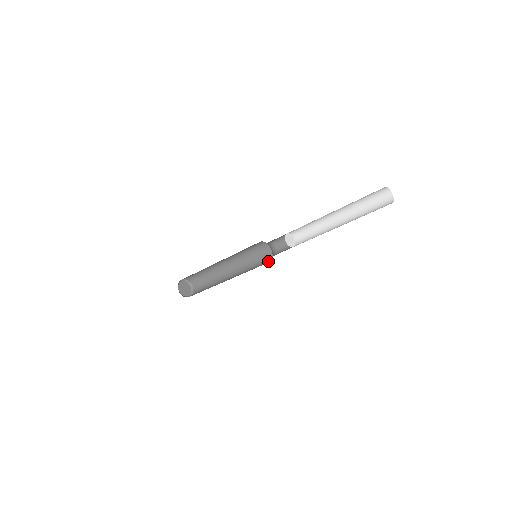
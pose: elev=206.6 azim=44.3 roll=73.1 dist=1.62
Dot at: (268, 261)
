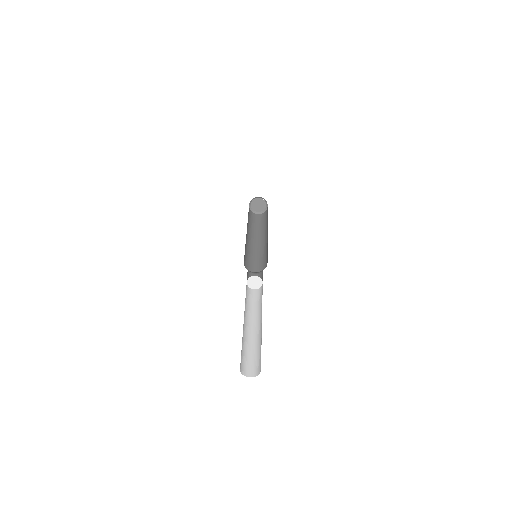
Dot at: (267, 261)
